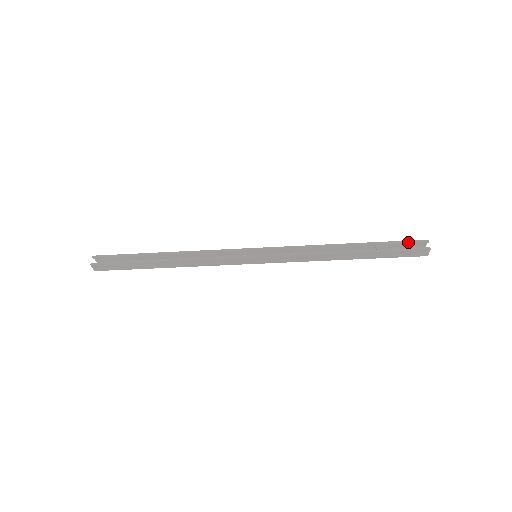
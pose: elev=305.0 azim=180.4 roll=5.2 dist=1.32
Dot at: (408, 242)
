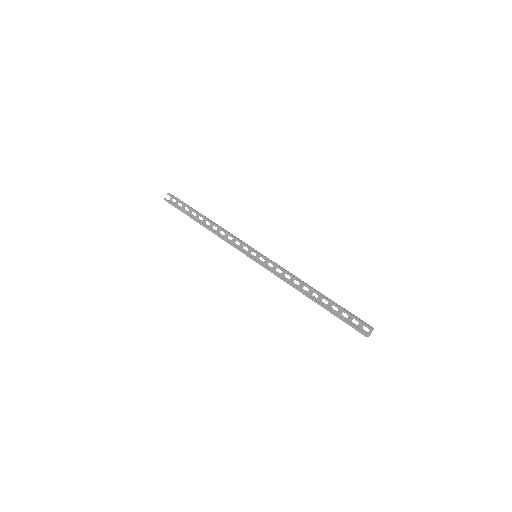
Dot at: (356, 320)
